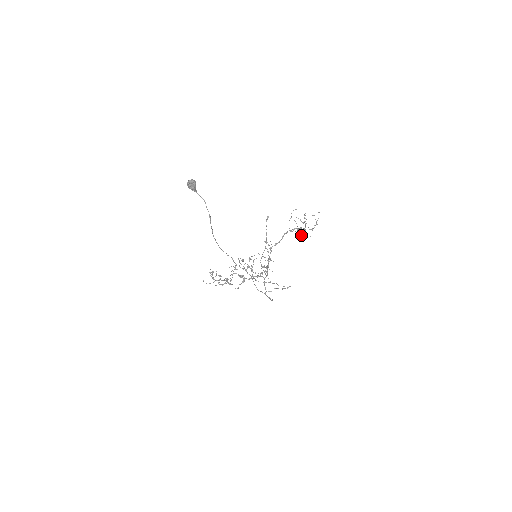
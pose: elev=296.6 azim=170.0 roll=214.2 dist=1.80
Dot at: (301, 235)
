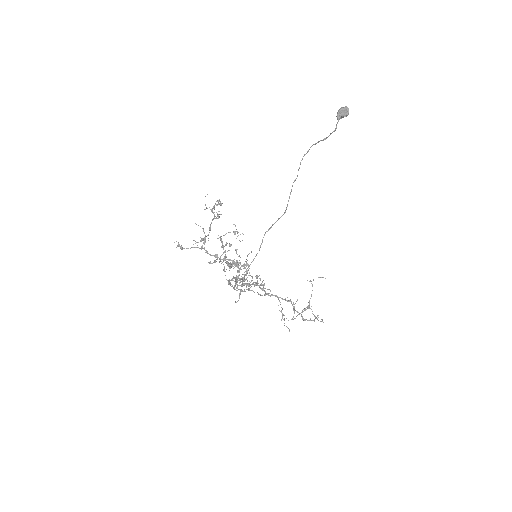
Dot at: (294, 308)
